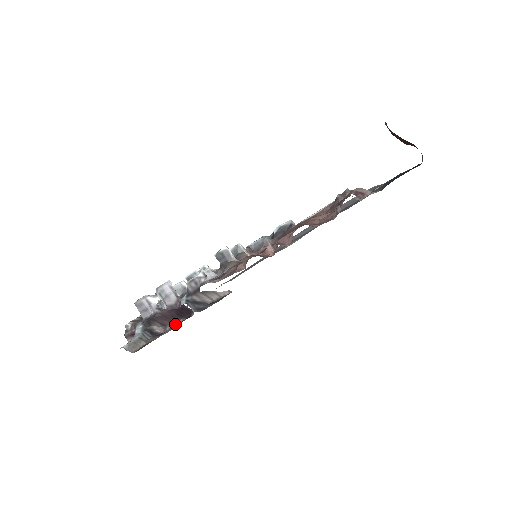
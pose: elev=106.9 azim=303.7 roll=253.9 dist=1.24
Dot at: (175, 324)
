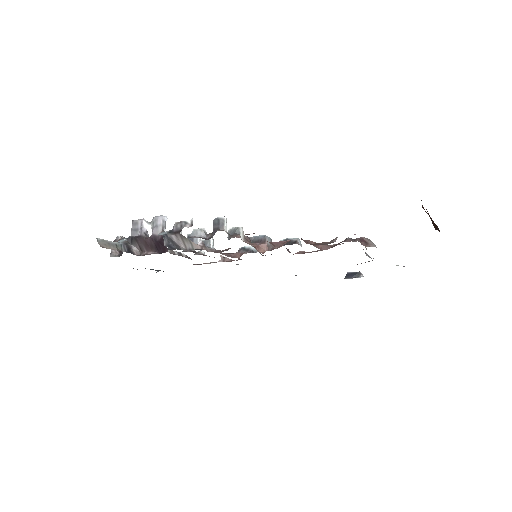
Dot at: (149, 253)
